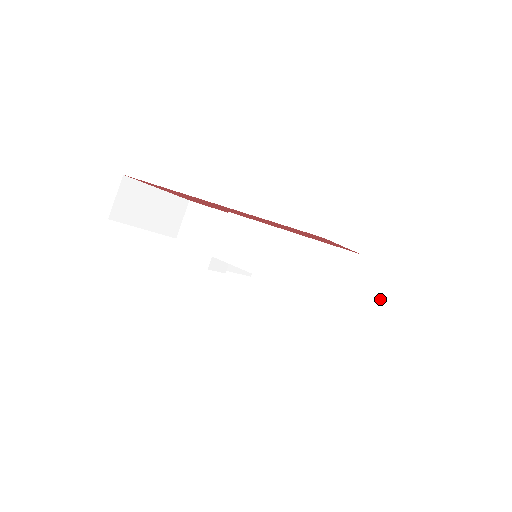
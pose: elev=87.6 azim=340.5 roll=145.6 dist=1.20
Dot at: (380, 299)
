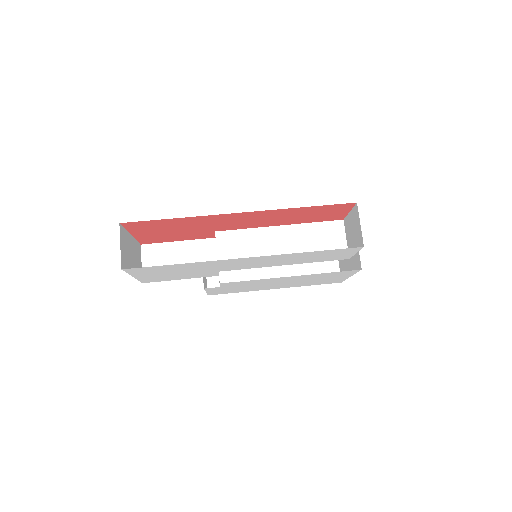
Dot at: (321, 263)
